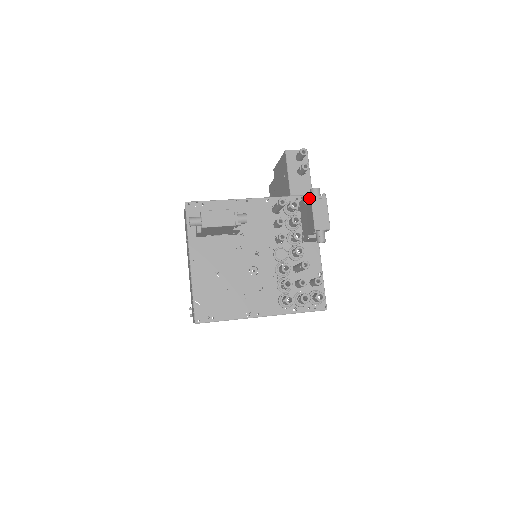
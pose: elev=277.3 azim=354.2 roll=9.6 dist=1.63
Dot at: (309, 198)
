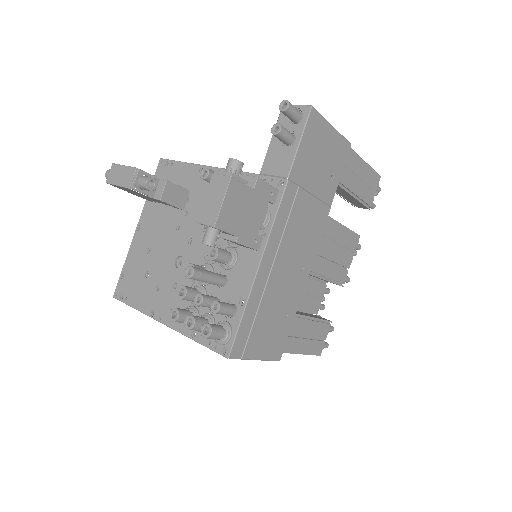
Dot at: occluded
